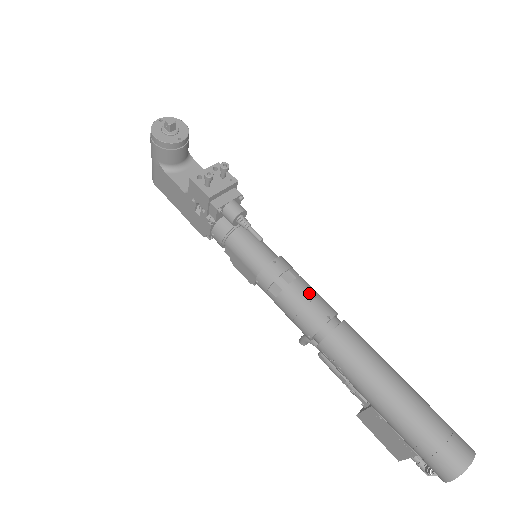
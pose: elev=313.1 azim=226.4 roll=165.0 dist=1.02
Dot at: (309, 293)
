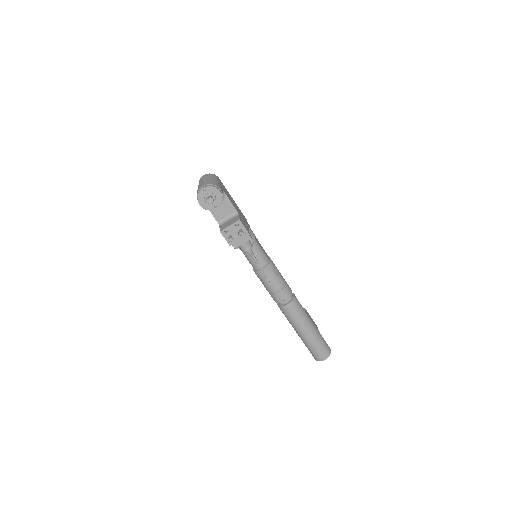
Dot at: (278, 288)
